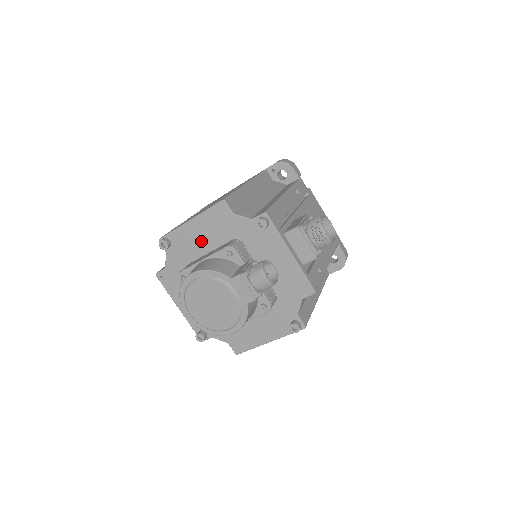
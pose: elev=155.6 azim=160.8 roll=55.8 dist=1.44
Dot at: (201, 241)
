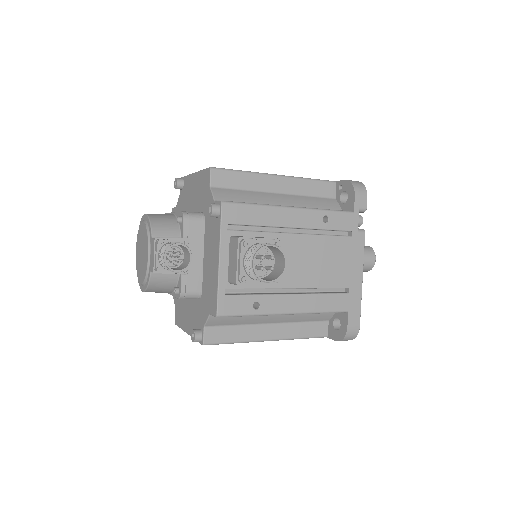
Dot at: (192, 198)
